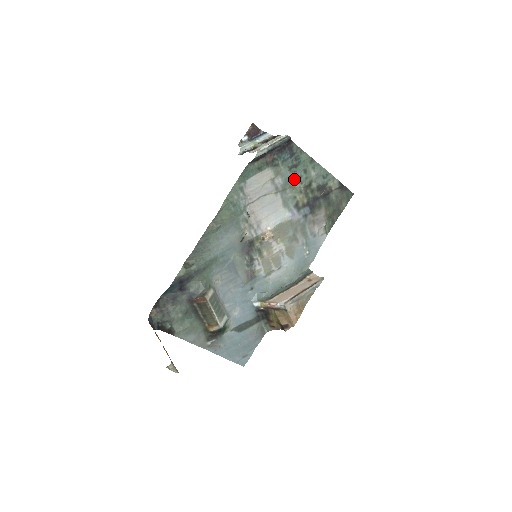
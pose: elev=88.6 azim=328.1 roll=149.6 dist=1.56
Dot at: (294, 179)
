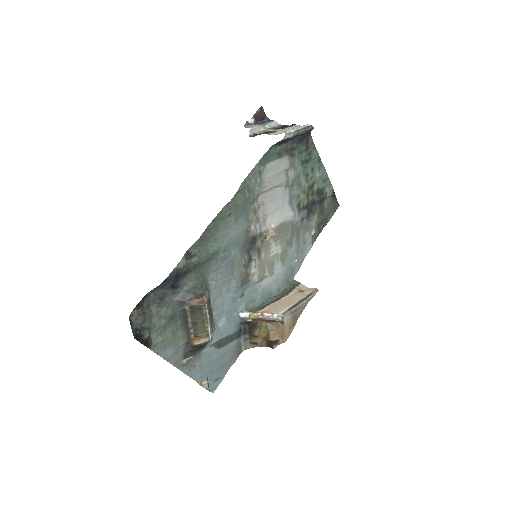
Dot at: (303, 176)
